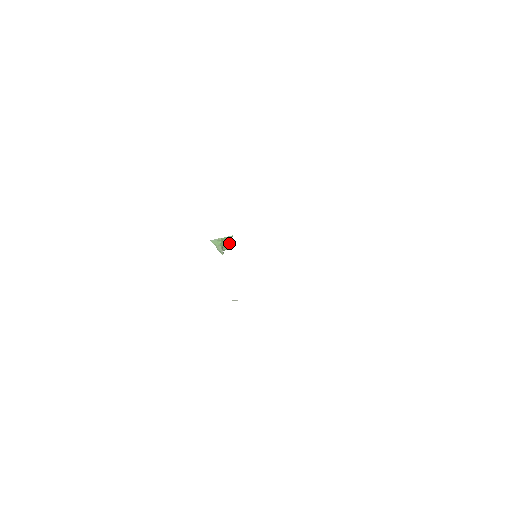
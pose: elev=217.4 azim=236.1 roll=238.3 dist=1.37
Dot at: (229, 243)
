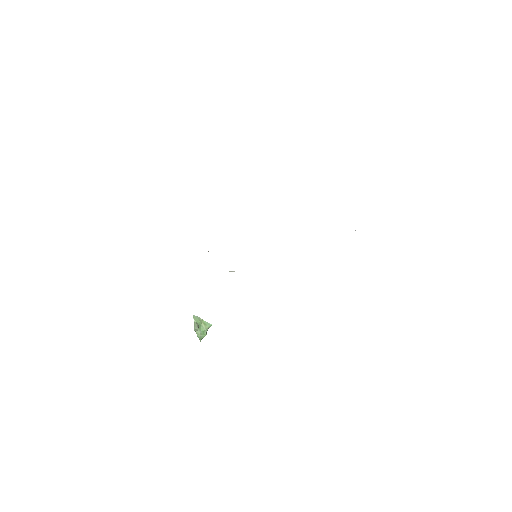
Dot at: (205, 330)
